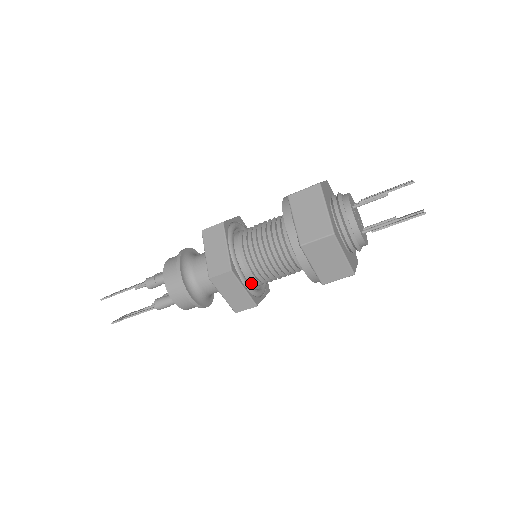
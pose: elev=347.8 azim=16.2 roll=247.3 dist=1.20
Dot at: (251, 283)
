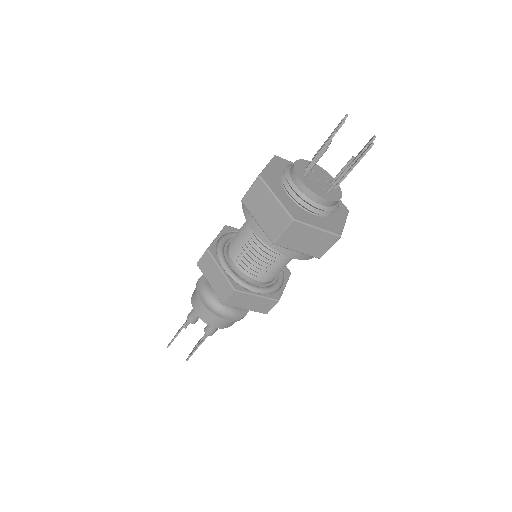
Dot at: (263, 284)
